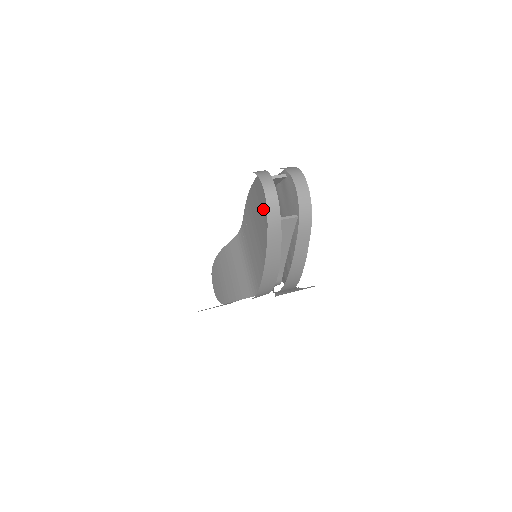
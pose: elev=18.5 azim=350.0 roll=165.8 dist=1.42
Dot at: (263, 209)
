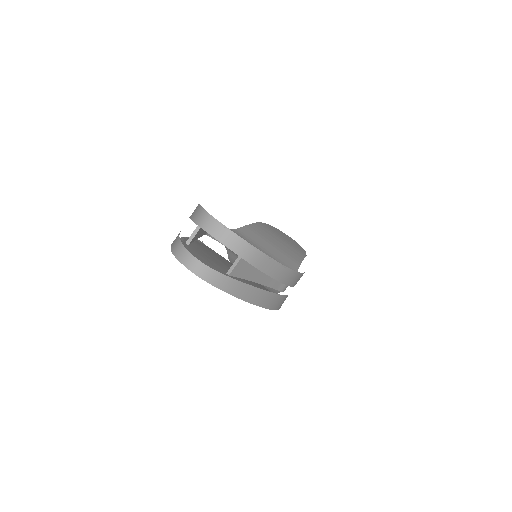
Dot at: occluded
